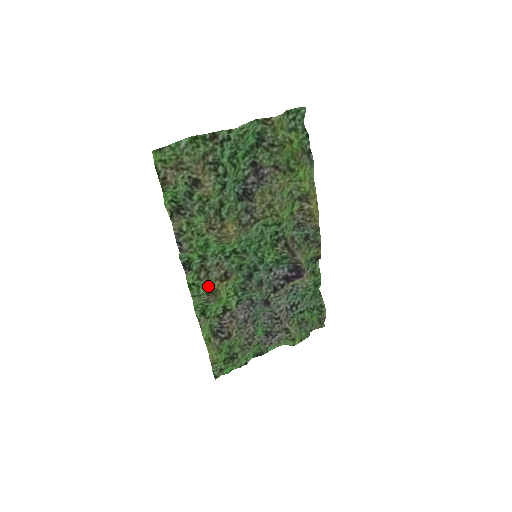
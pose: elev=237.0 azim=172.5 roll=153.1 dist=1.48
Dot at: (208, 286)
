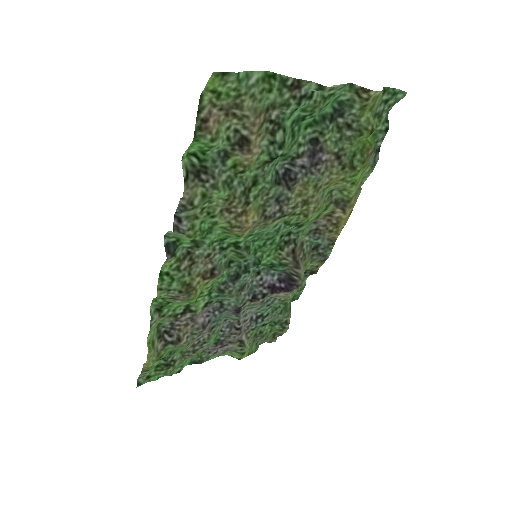
Dot at: (185, 281)
